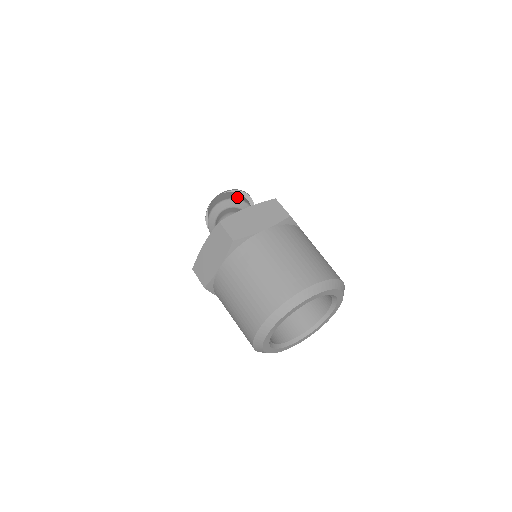
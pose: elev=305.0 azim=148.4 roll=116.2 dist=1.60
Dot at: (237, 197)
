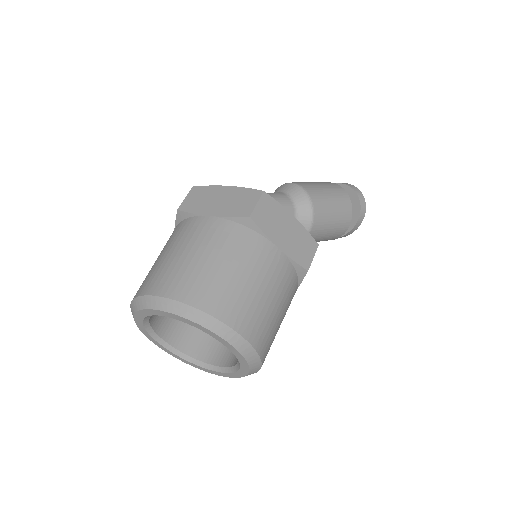
Dot at: (311, 187)
